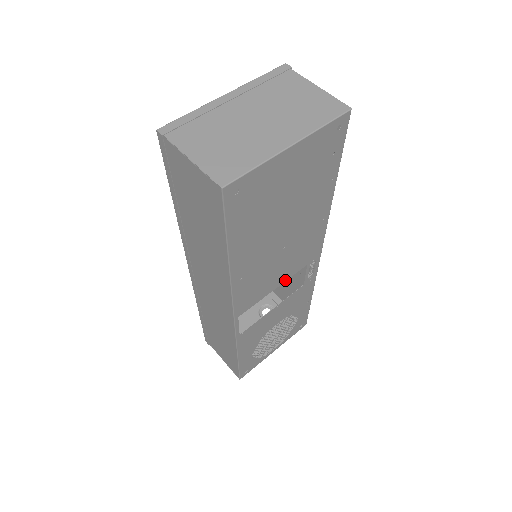
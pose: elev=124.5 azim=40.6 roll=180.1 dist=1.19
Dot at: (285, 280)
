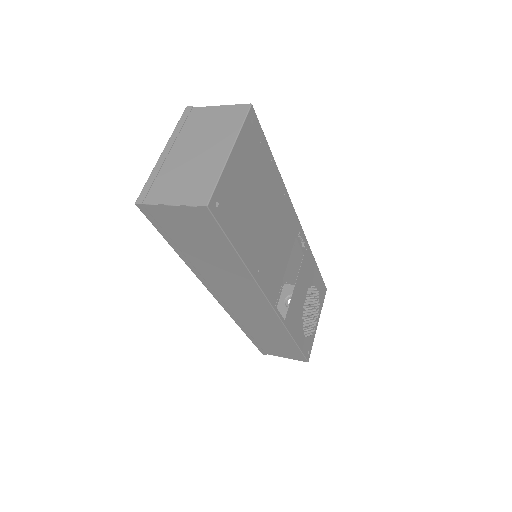
Dot at: (288, 257)
